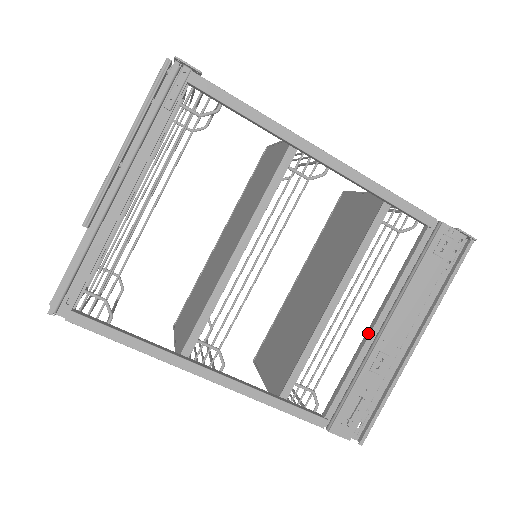
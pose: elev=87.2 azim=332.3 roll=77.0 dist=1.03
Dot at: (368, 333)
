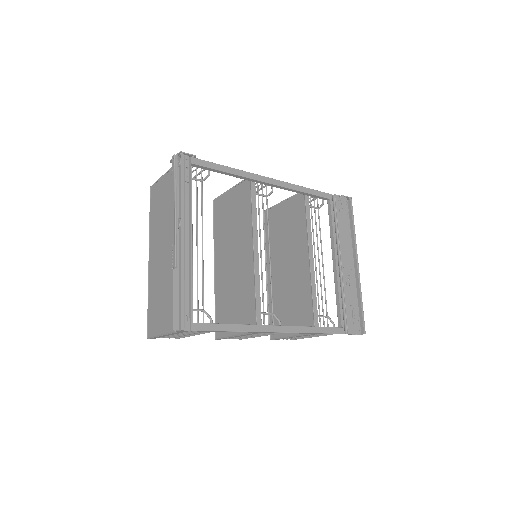
Dot at: (335, 268)
